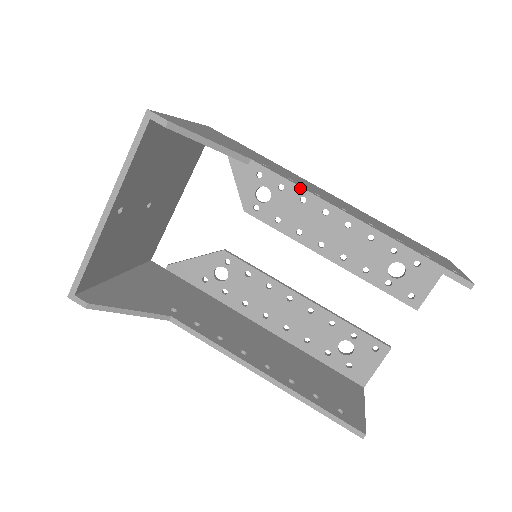
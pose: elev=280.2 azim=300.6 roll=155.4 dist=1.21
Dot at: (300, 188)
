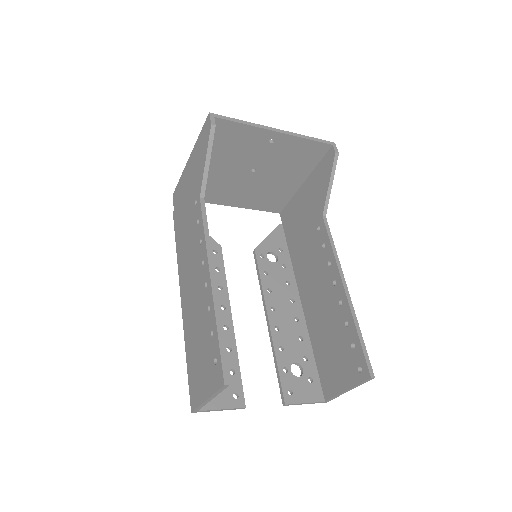
Dot at: (335, 248)
